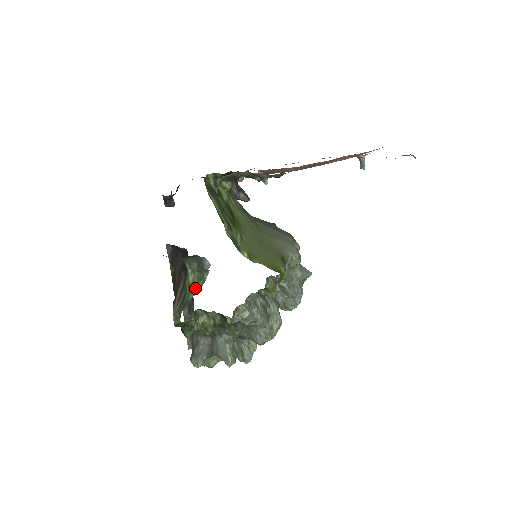
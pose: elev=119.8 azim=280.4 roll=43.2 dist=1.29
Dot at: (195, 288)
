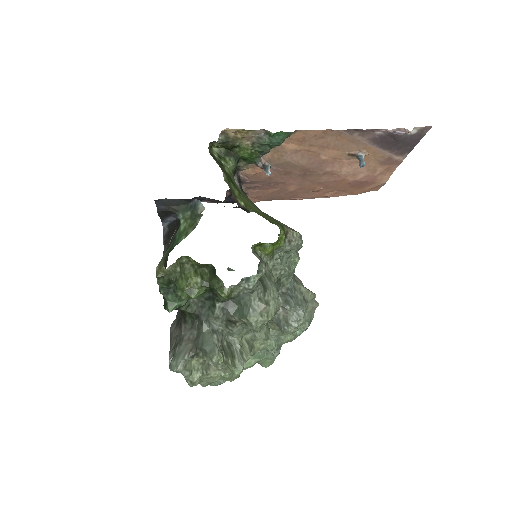
Dot at: (185, 233)
